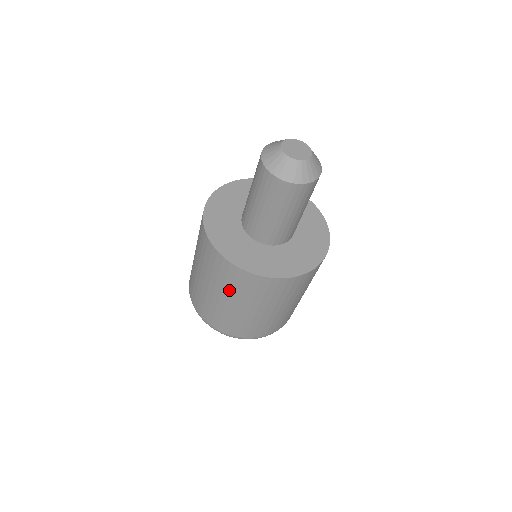
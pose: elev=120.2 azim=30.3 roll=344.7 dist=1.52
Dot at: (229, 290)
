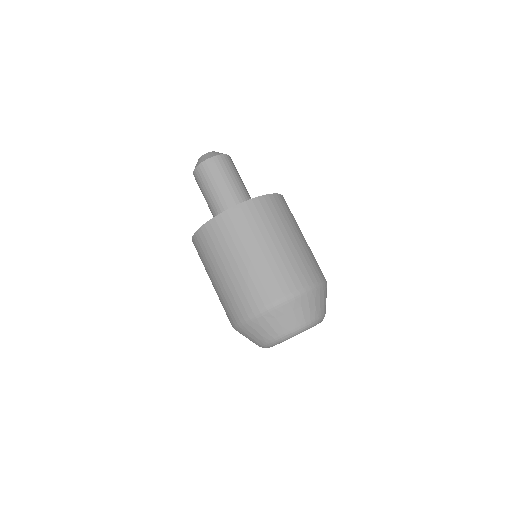
Dot at: (205, 268)
